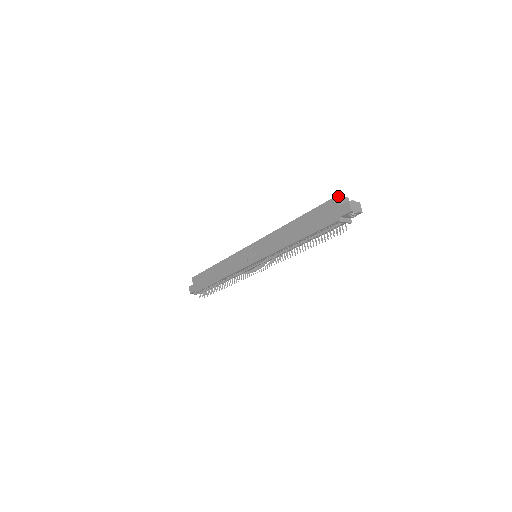
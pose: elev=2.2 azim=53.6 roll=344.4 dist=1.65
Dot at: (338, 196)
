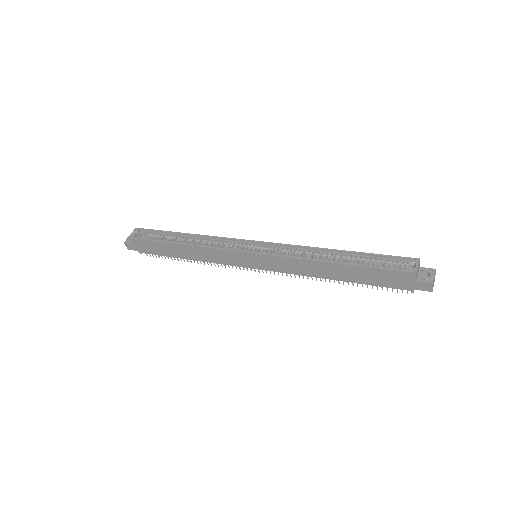
Dot at: (417, 272)
